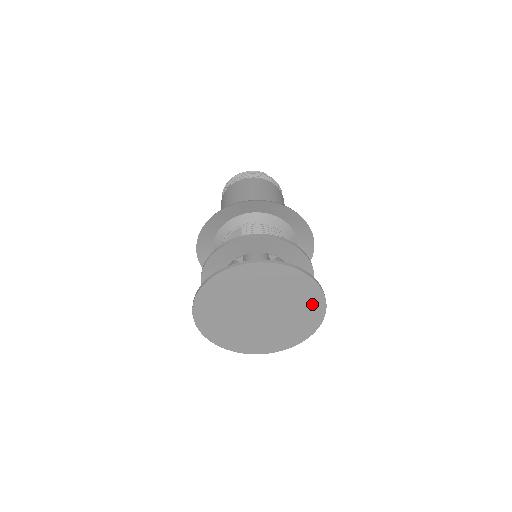
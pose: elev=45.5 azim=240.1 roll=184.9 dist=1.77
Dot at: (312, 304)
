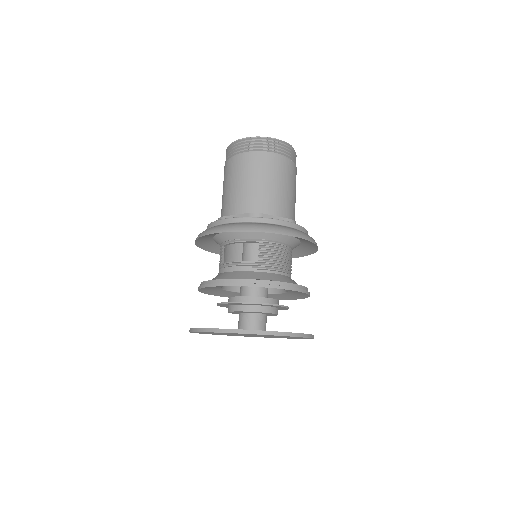
Dot at: (297, 338)
